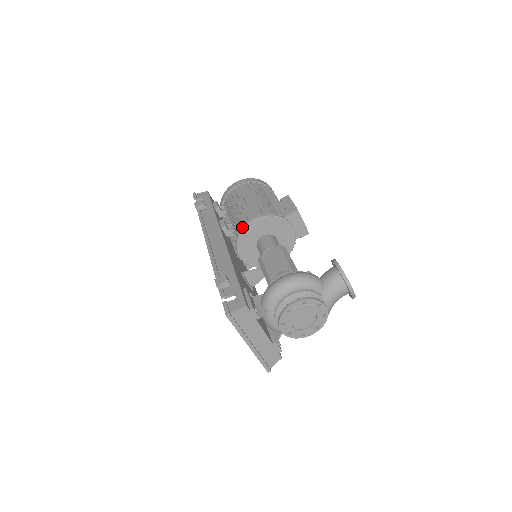
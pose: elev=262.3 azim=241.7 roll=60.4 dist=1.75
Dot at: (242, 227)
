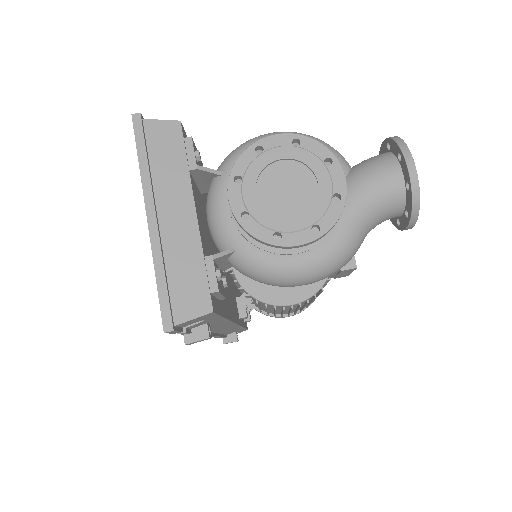
Dot at: occluded
